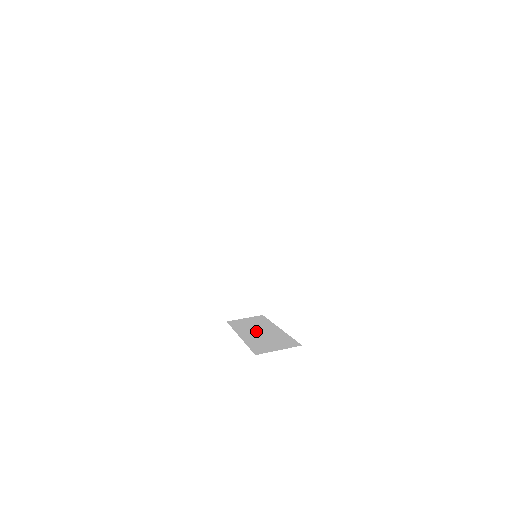
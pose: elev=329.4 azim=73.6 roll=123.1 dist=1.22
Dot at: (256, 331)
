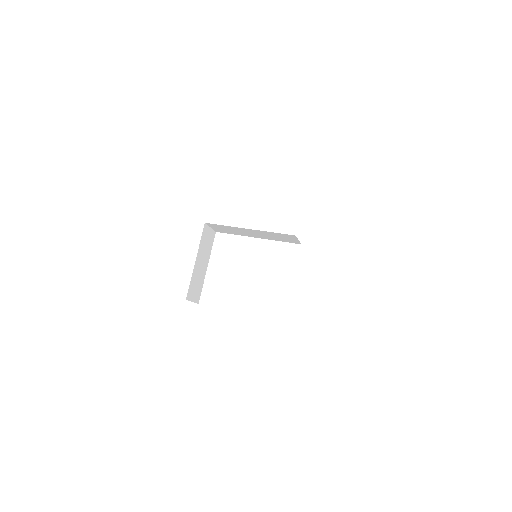
Dot at: occluded
